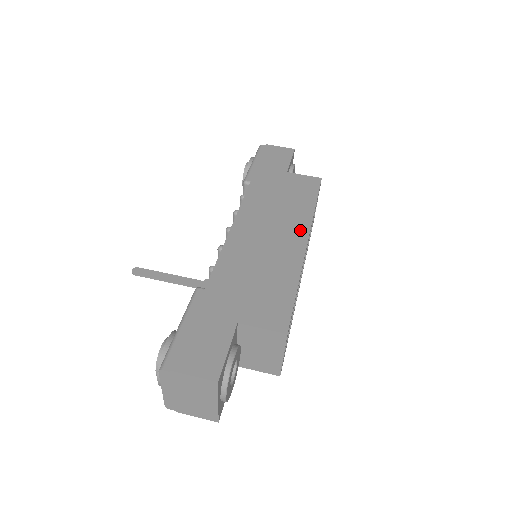
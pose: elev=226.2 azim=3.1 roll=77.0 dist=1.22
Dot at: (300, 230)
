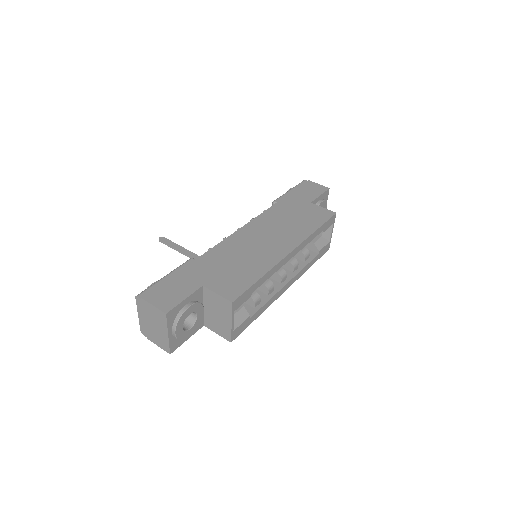
Dot at: (291, 243)
